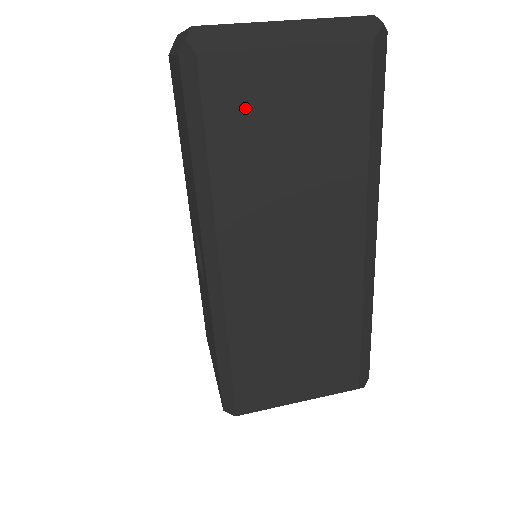
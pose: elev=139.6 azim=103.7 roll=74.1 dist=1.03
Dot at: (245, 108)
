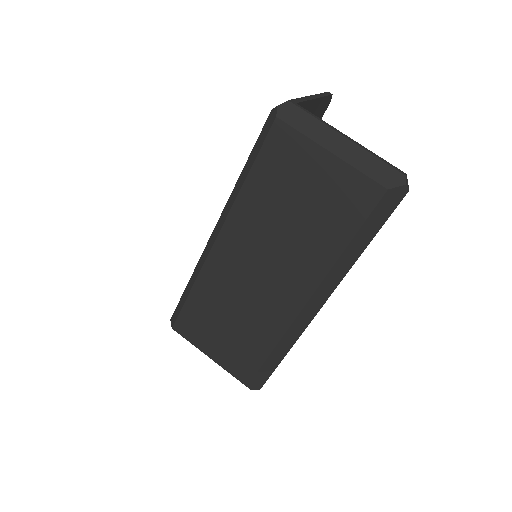
Dot at: (284, 166)
